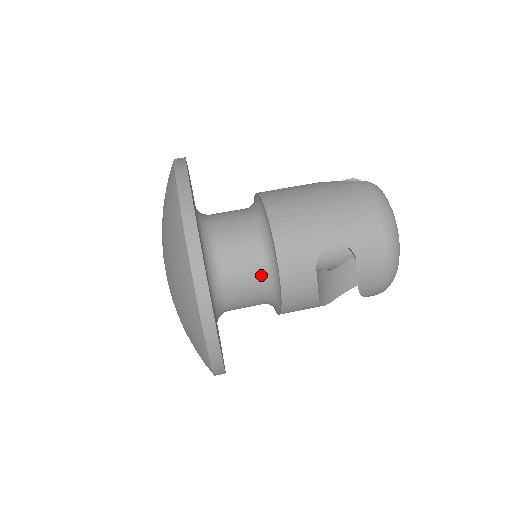
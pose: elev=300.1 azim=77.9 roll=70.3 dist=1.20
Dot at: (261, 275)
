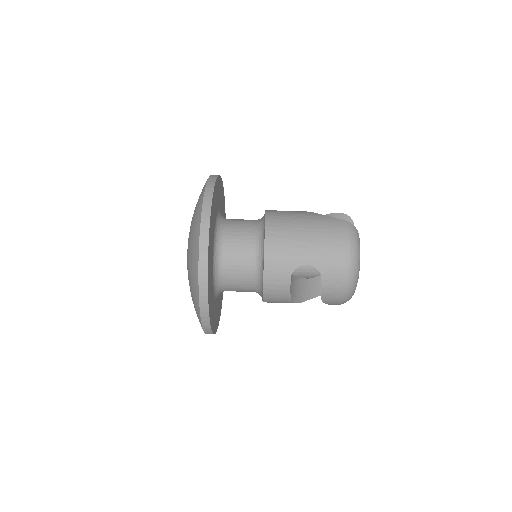
Dot at: (252, 274)
